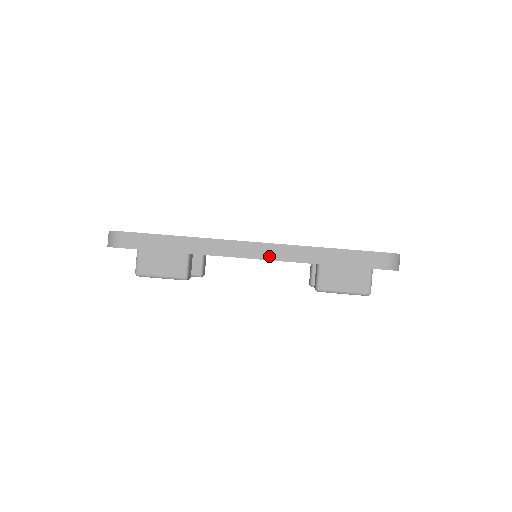
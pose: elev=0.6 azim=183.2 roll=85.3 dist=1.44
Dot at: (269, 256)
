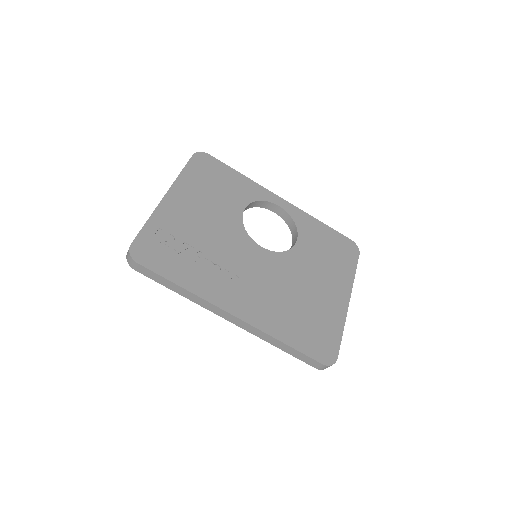
Dot at: (243, 327)
